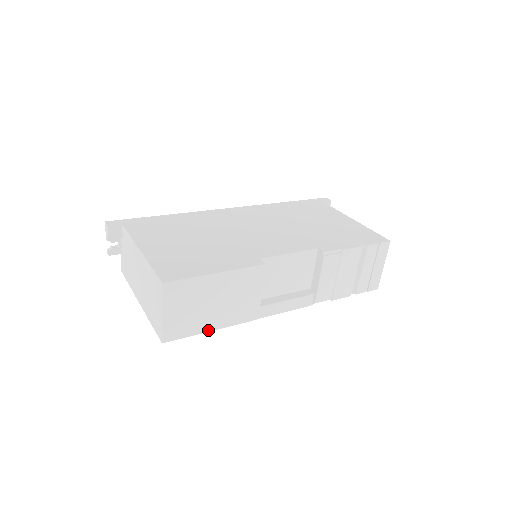
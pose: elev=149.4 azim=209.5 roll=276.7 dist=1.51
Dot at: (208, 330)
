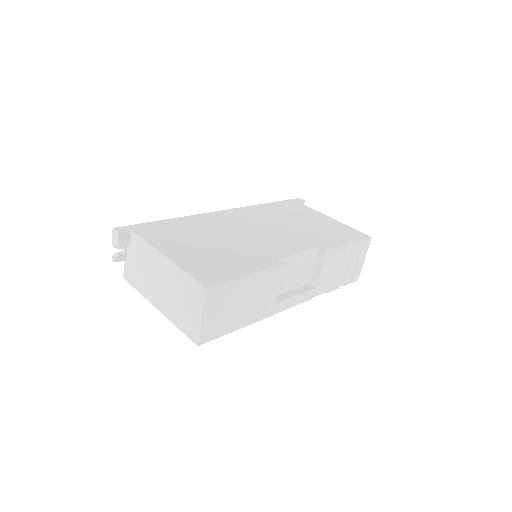
Dot at: (234, 330)
